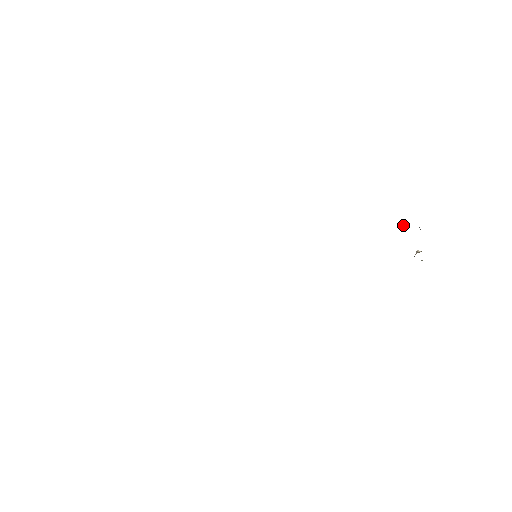
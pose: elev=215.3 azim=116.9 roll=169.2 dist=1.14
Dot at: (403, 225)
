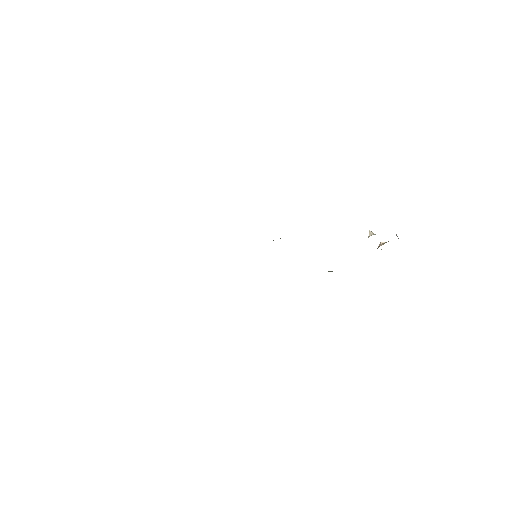
Dot at: (370, 231)
